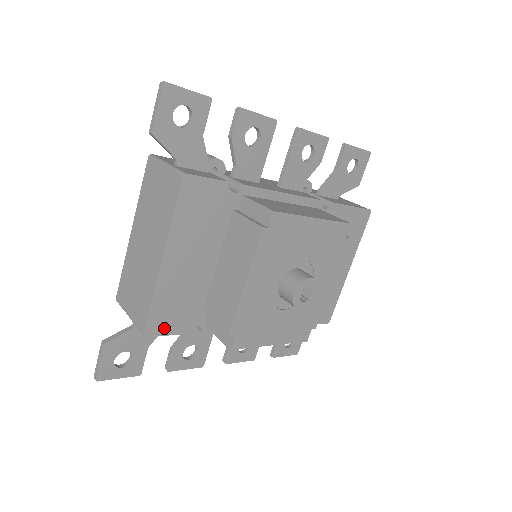
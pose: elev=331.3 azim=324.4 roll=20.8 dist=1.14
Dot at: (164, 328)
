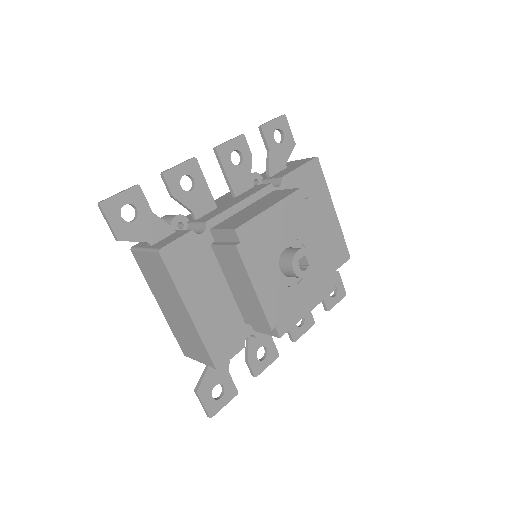
Dot at: (227, 354)
